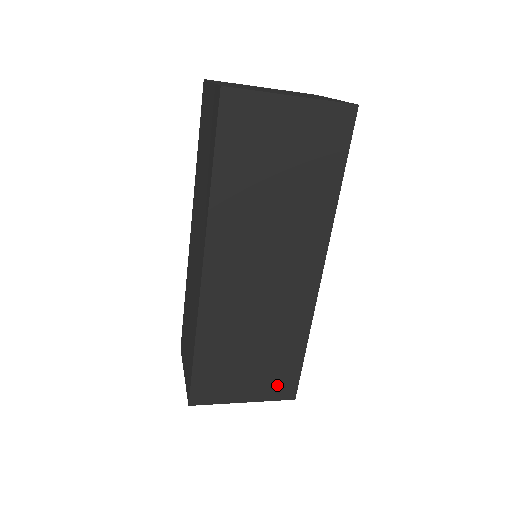
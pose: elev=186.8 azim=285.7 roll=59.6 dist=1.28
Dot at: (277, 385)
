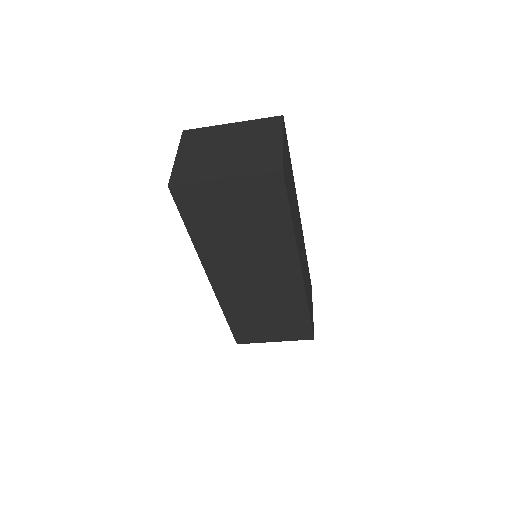
Dot at: (296, 333)
